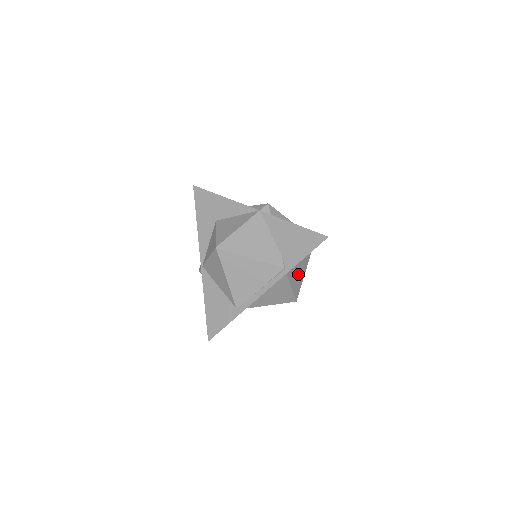
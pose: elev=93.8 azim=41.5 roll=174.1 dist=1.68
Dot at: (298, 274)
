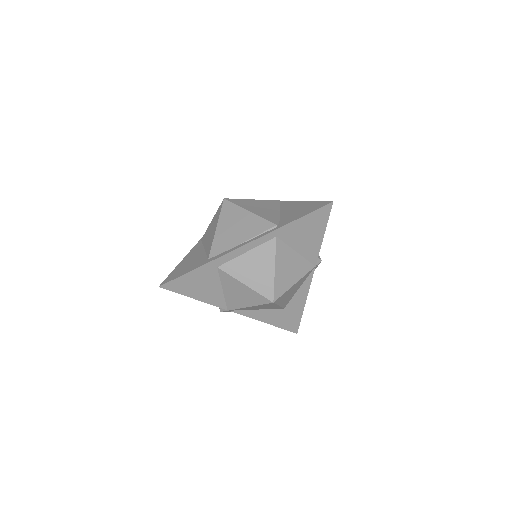
Dot at: (289, 267)
